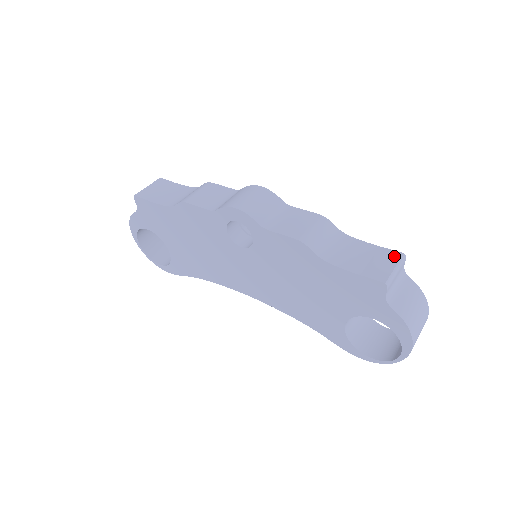
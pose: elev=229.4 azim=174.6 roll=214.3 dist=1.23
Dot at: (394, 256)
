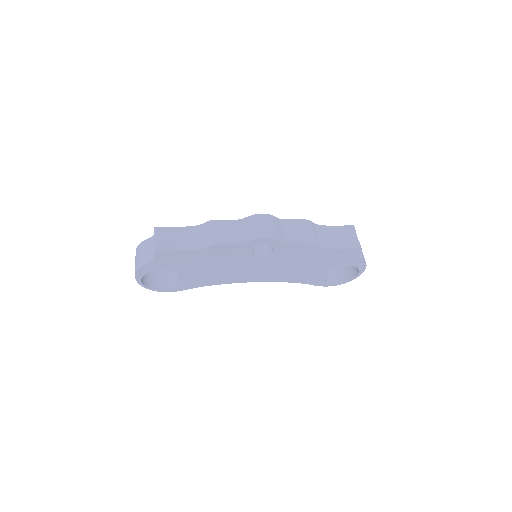
Dot at: (351, 229)
